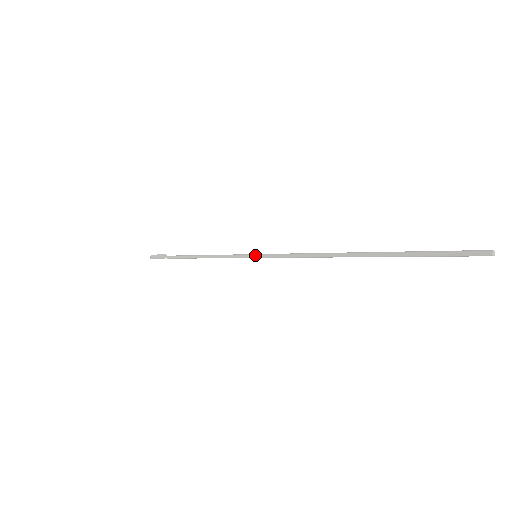
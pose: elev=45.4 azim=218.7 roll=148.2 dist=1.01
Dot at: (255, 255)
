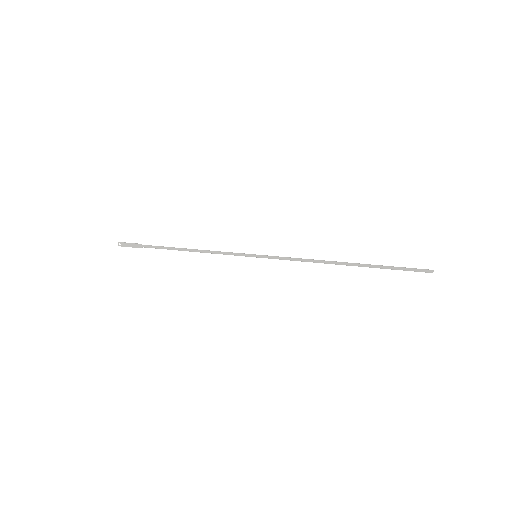
Dot at: (256, 257)
